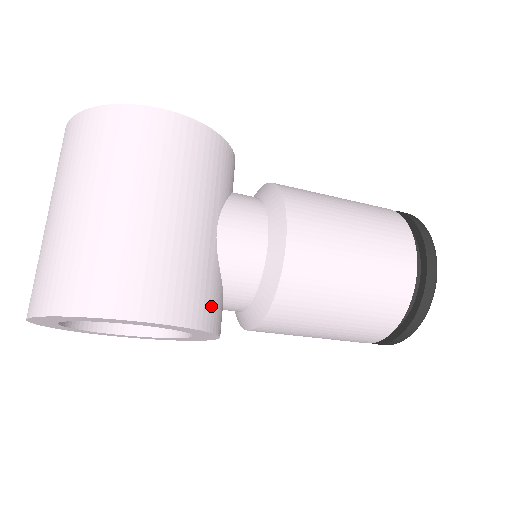
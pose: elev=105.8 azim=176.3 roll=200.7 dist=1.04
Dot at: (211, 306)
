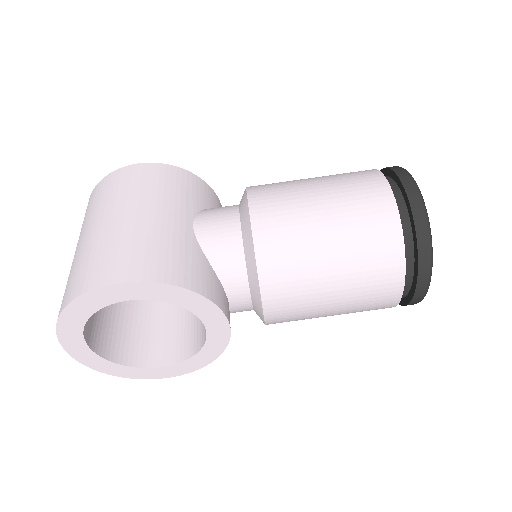
Dot at: (195, 274)
